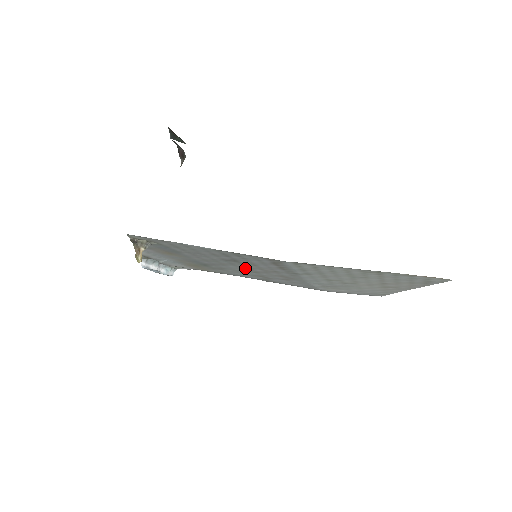
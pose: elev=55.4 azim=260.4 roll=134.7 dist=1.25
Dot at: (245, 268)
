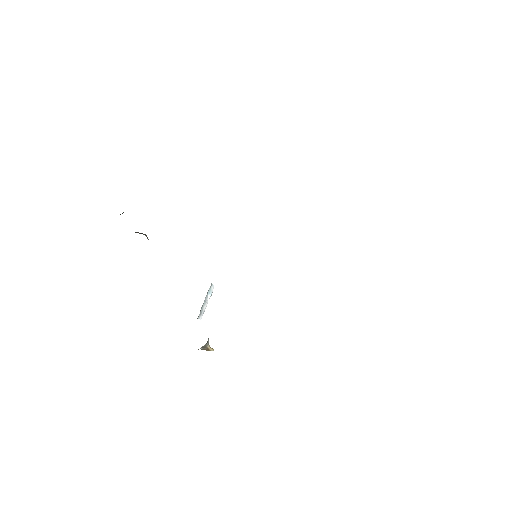
Dot at: occluded
